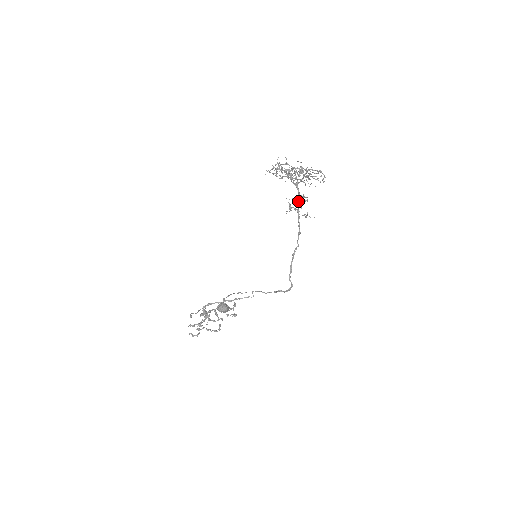
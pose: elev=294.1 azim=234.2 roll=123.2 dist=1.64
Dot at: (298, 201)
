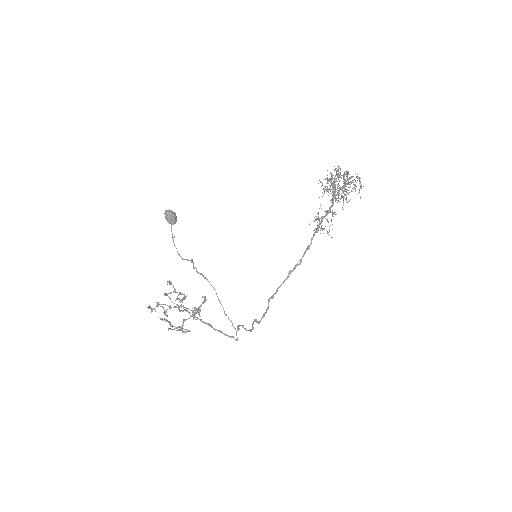
Dot at: (325, 211)
